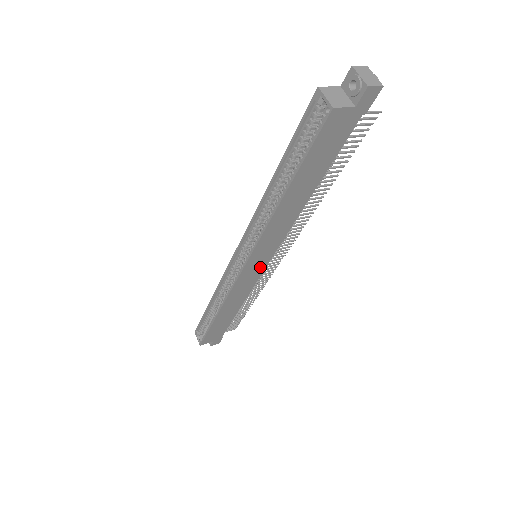
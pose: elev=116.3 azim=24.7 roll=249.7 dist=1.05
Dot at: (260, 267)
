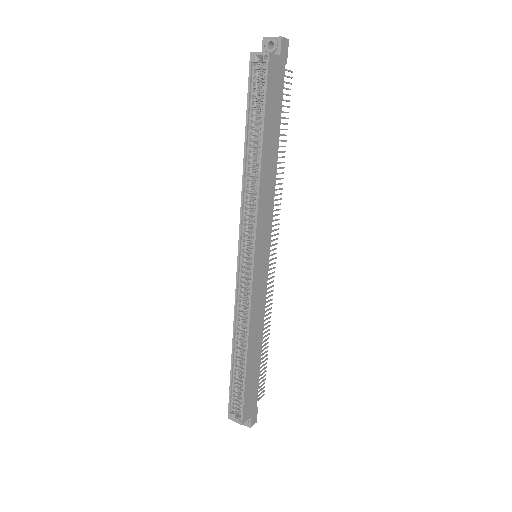
Dot at: (265, 264)
